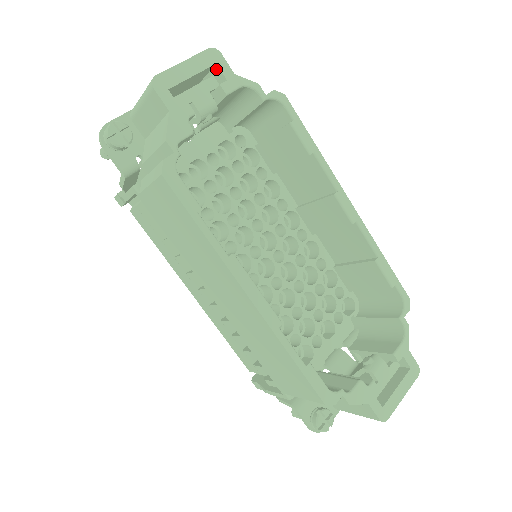
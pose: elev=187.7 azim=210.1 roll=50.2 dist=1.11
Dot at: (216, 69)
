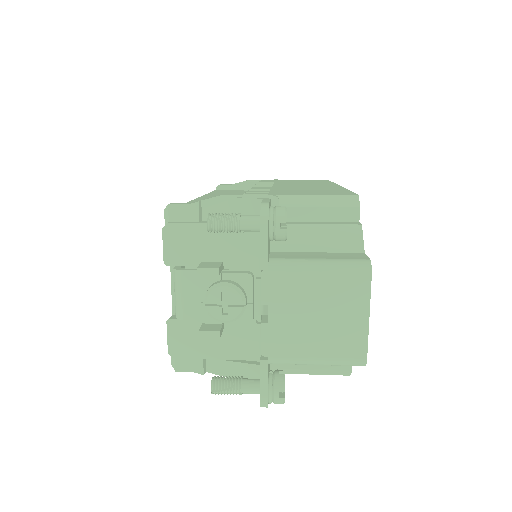
Dot at: occluded
